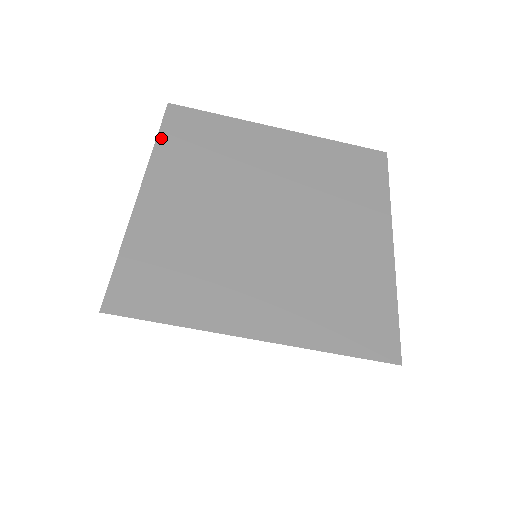
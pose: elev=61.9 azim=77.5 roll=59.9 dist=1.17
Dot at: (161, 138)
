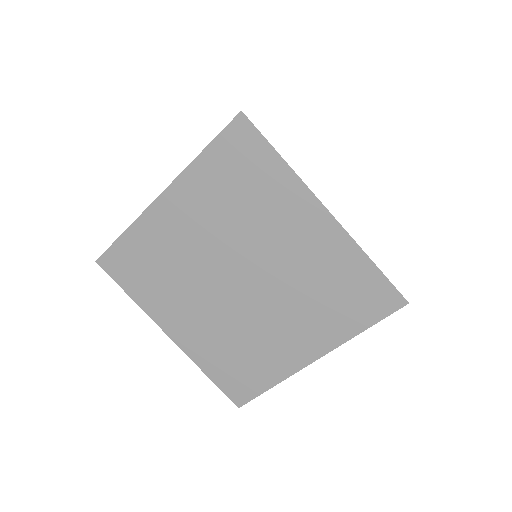
Dot at: occluded
